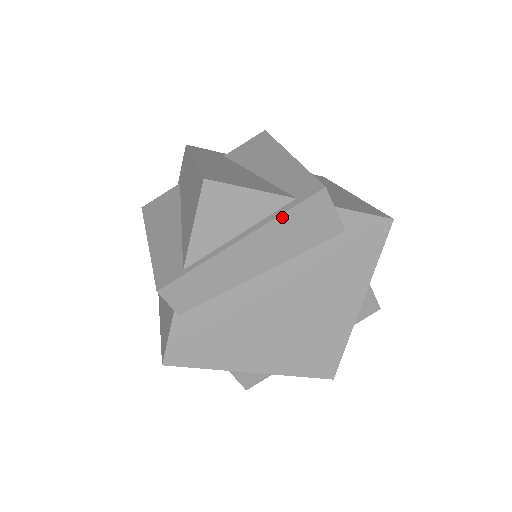
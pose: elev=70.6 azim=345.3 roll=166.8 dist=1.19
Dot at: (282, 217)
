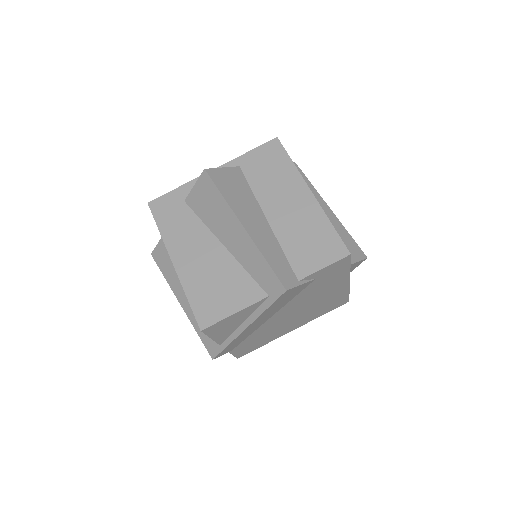
Dot at: (265, 311)
